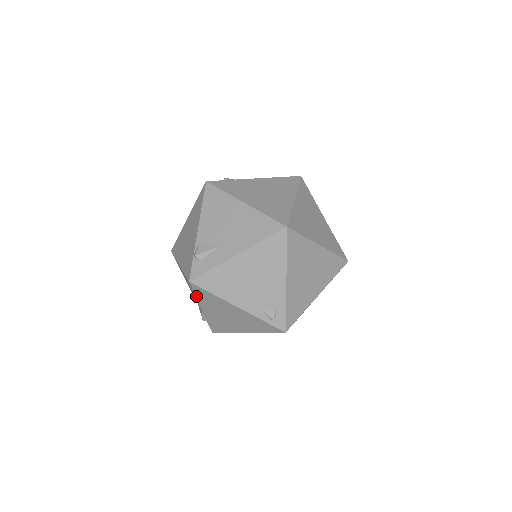
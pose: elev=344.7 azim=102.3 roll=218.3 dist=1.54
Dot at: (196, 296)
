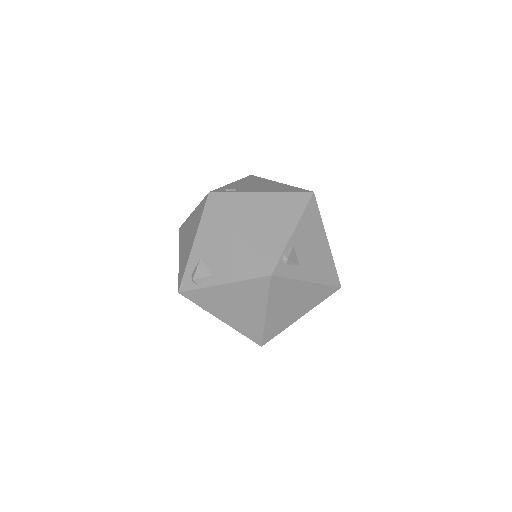
Dot at: occluded
